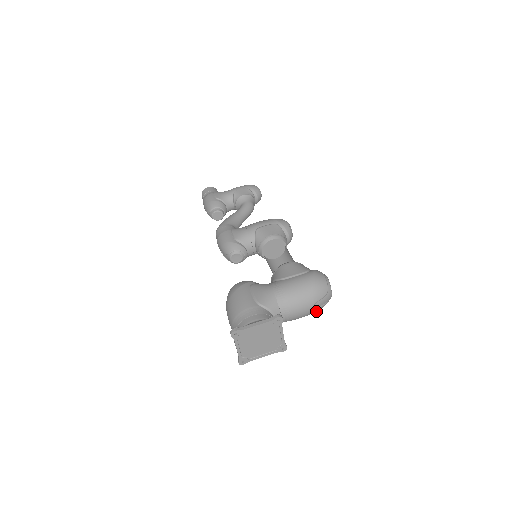
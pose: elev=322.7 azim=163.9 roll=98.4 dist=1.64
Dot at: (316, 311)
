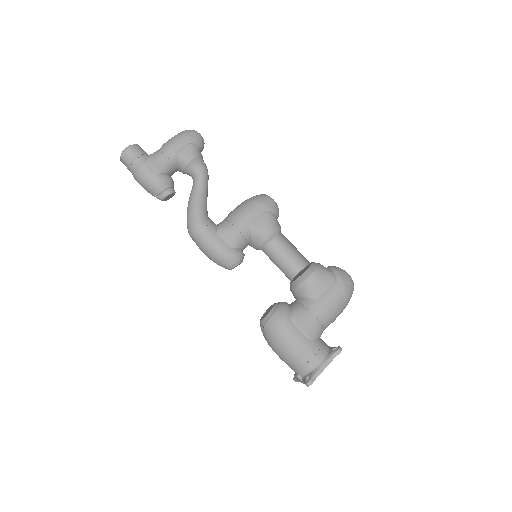
Dot at: occluded
